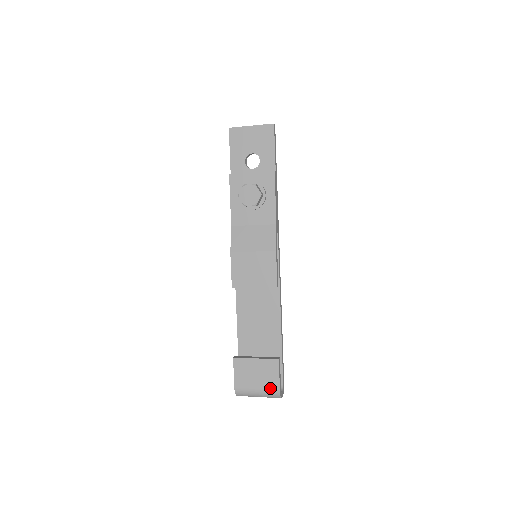
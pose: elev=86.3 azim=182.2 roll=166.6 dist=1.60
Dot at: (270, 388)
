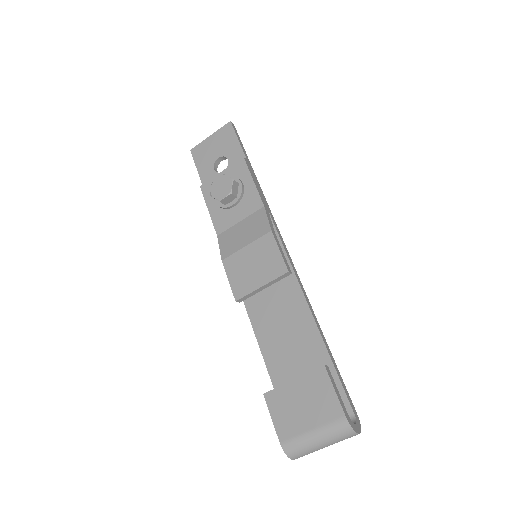
Dot at: (329, 418)
